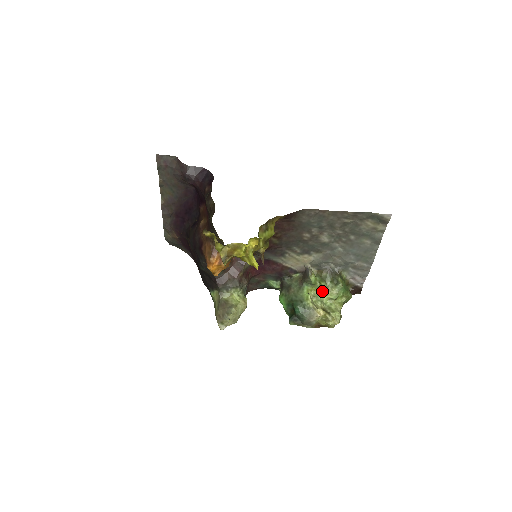
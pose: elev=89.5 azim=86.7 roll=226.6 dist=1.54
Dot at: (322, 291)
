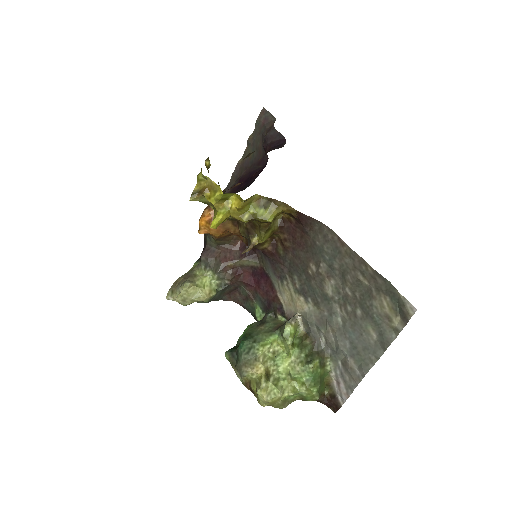
Dot at: (288, 355)
